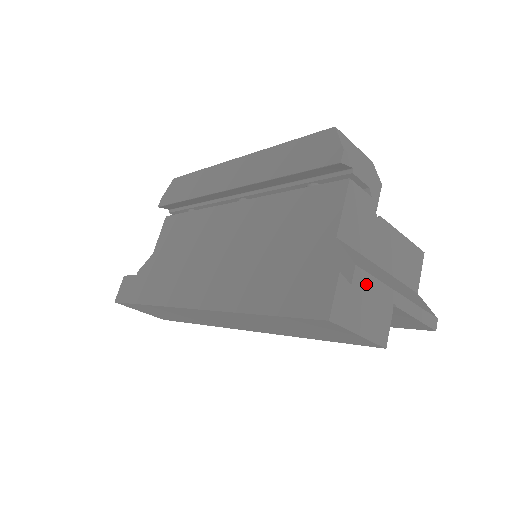
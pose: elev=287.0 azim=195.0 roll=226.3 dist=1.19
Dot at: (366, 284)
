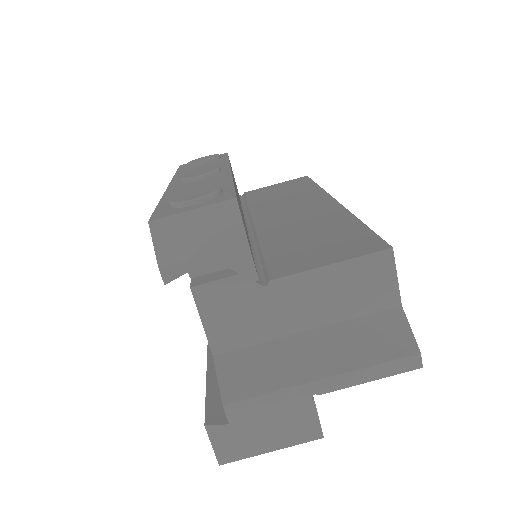
Dot at: (251, 409)
